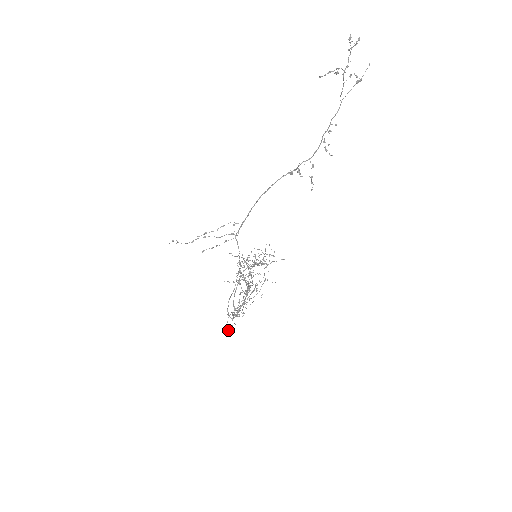
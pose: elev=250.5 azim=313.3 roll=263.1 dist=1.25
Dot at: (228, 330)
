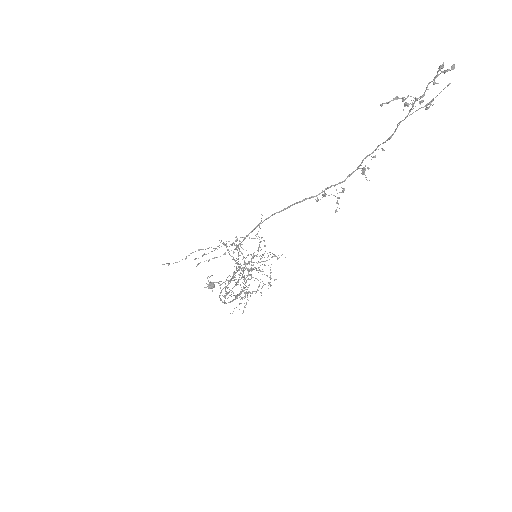
Dot at: occluded
